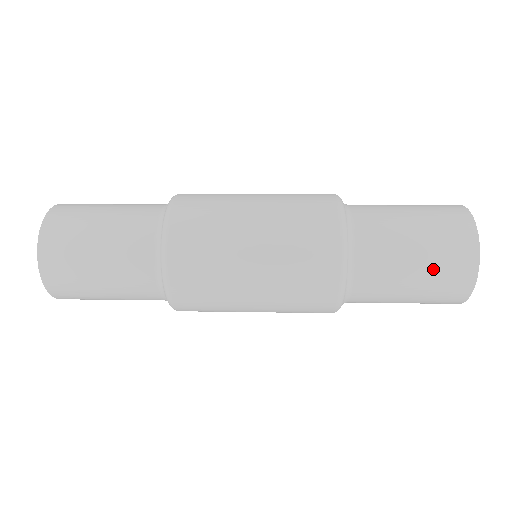
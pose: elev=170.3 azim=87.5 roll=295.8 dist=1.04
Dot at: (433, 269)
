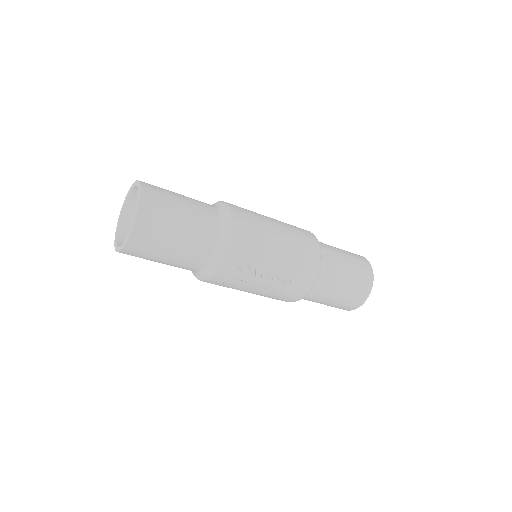
Dot at: (350, 254)
